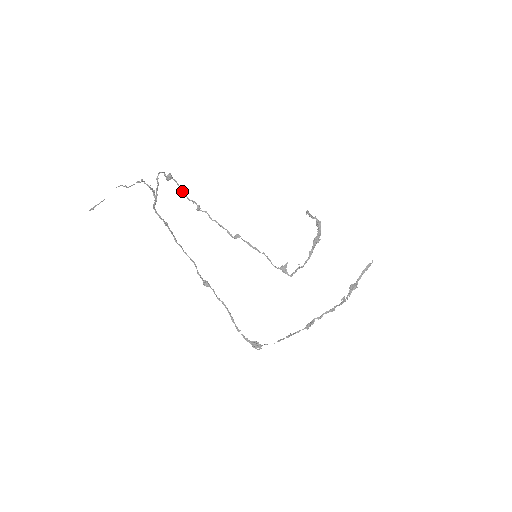
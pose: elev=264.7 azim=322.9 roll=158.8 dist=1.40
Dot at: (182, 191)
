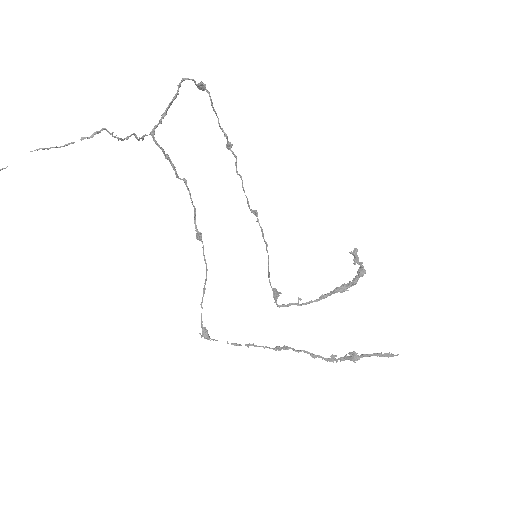
Dot at: (215, 112)
